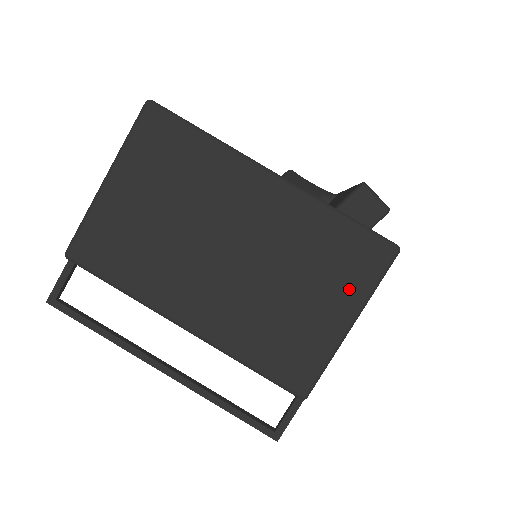
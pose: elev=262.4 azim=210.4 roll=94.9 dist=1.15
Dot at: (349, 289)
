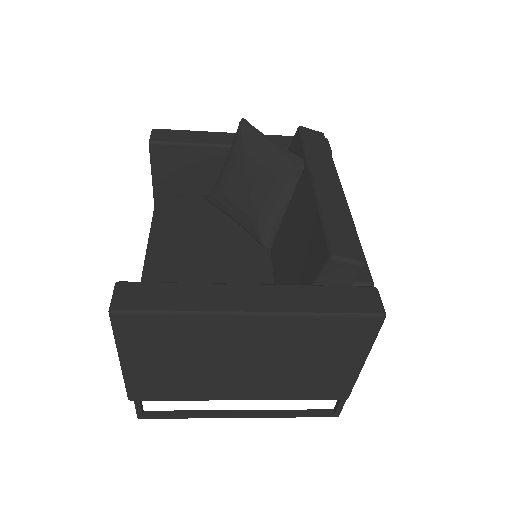
Dot at: (353, 349)
